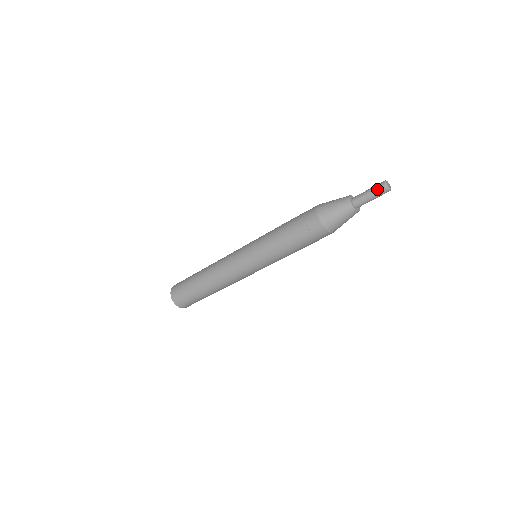
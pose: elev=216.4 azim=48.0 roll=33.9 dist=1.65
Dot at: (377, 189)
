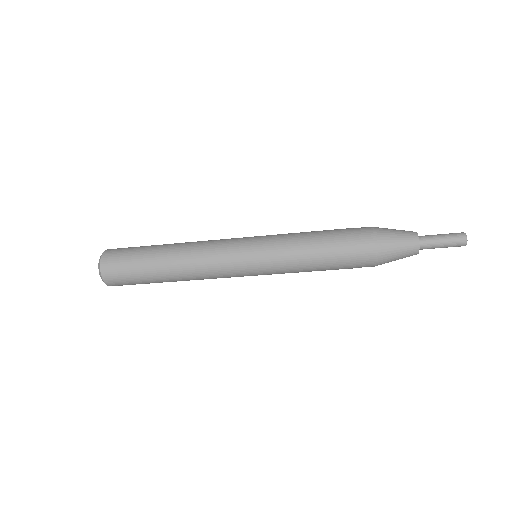
Dot at: (454, 236)
